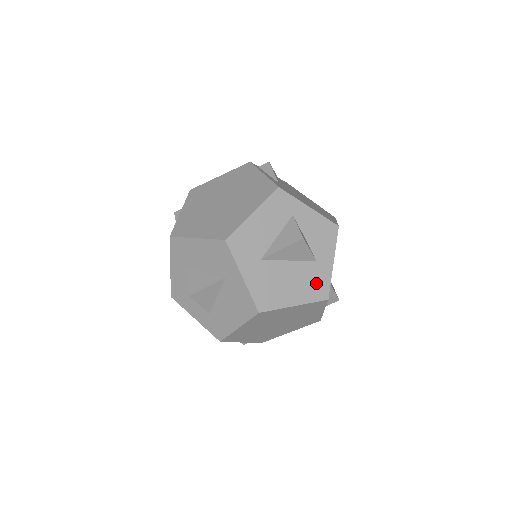
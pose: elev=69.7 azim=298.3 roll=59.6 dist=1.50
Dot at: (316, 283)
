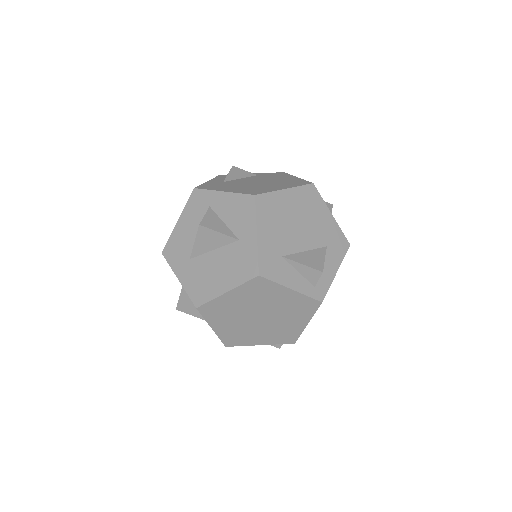
Dot at: (243, 262)
